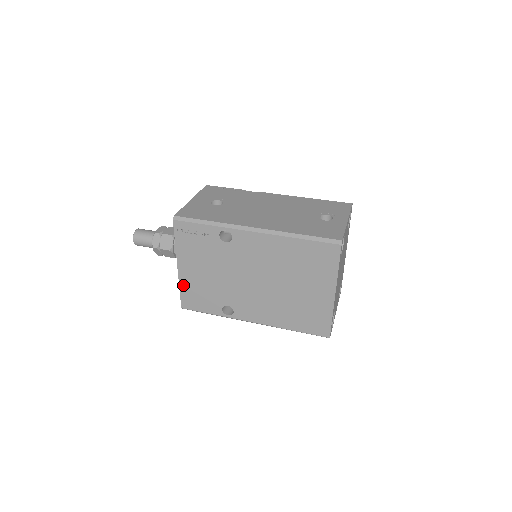
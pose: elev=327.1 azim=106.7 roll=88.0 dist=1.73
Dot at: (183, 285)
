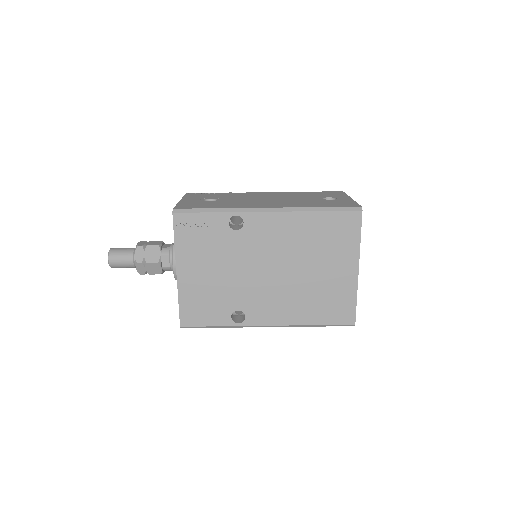
Dot at: (183, 295)
